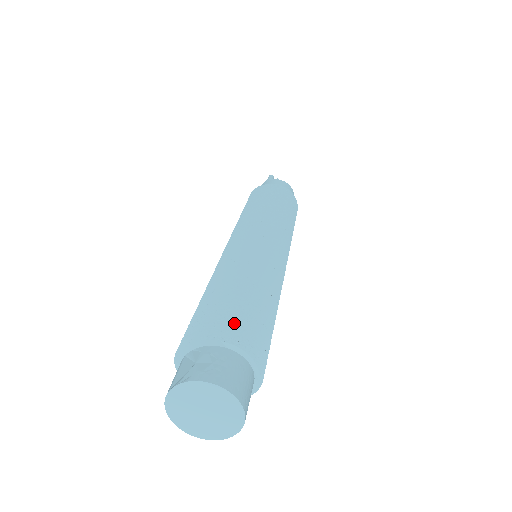
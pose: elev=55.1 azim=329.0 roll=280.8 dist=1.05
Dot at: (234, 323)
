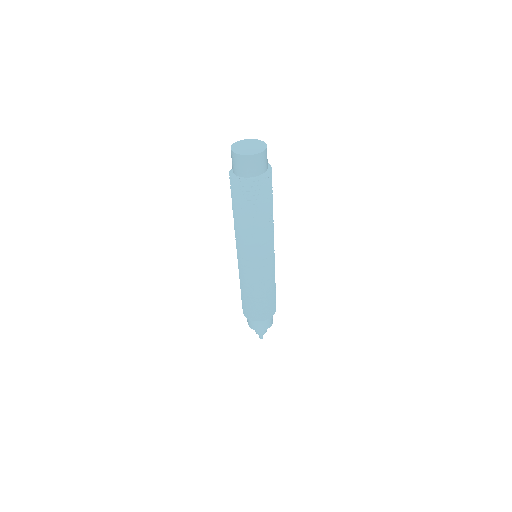
Dot at: occluded
